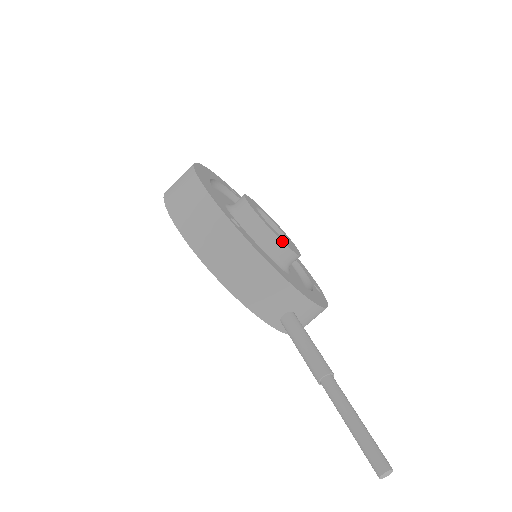
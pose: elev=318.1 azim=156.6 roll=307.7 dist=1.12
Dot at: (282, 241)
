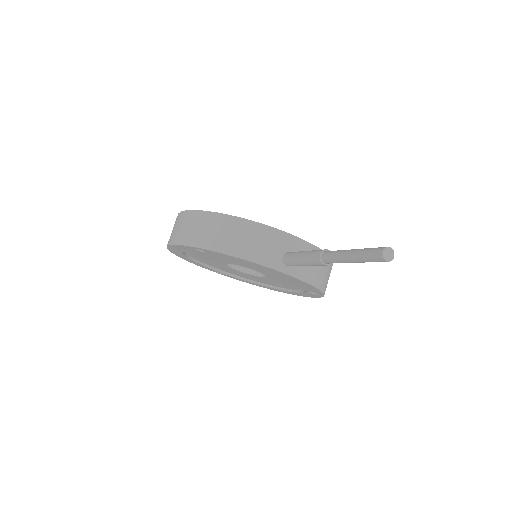
Dot at: occluded
